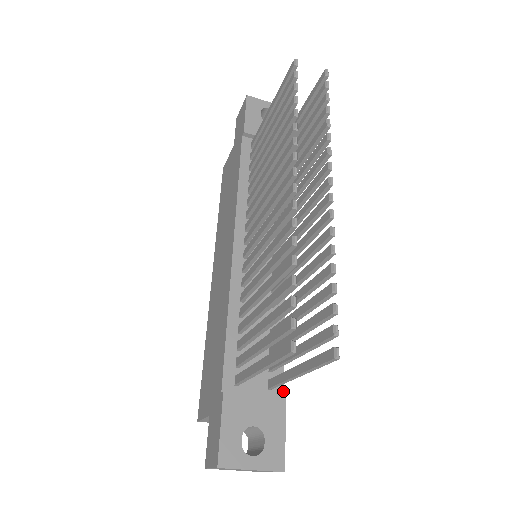
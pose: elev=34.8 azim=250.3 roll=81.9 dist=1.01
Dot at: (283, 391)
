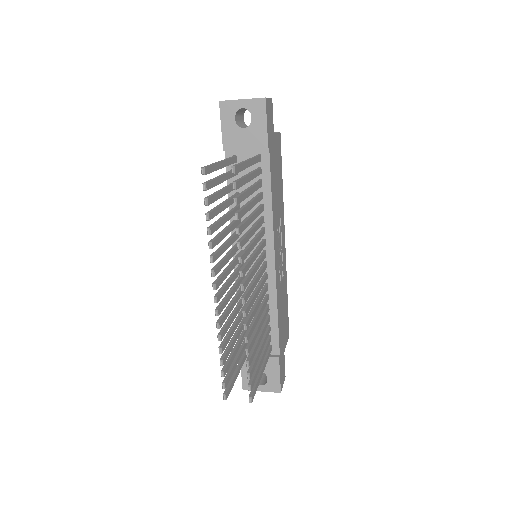
Dot at: (279, 351)
